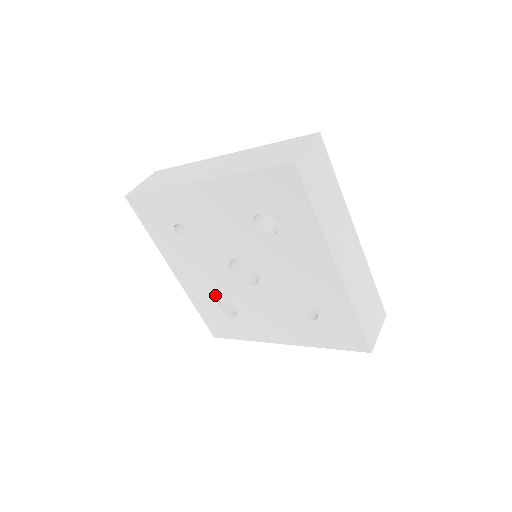
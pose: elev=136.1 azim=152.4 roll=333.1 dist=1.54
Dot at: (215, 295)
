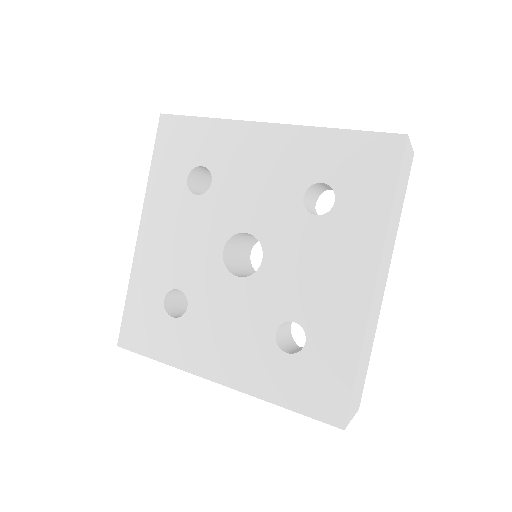
Dot at: (264, 339)
